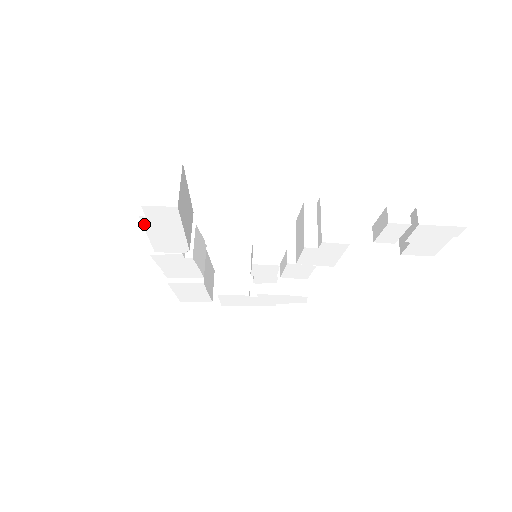
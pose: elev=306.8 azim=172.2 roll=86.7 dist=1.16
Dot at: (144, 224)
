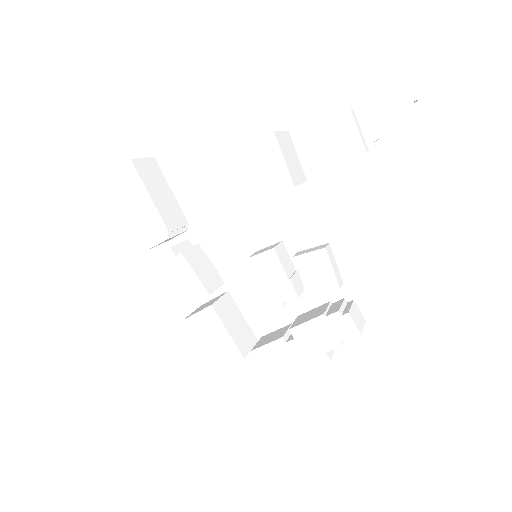
Dot at: (123, 201)
